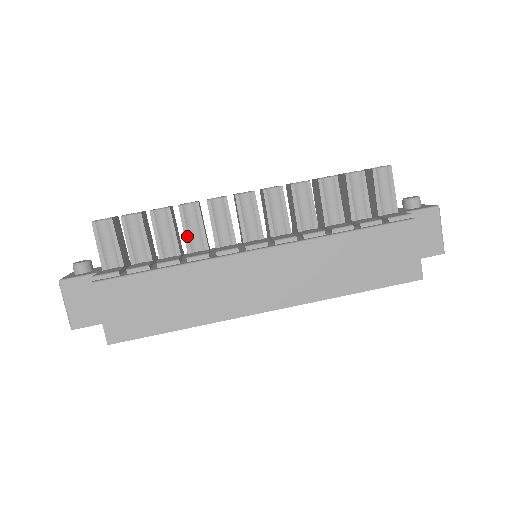
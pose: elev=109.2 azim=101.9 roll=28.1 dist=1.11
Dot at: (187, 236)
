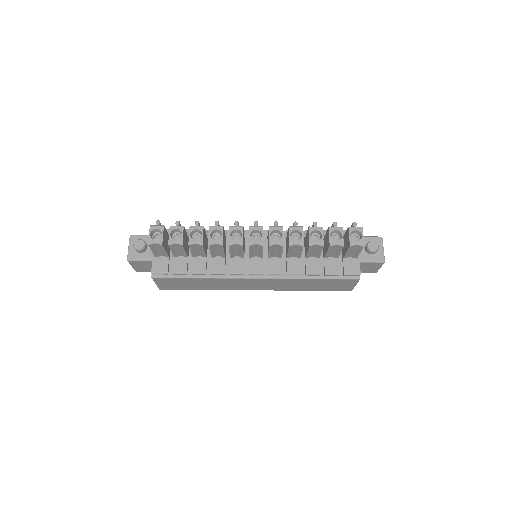
Dot at: (212, 253)
